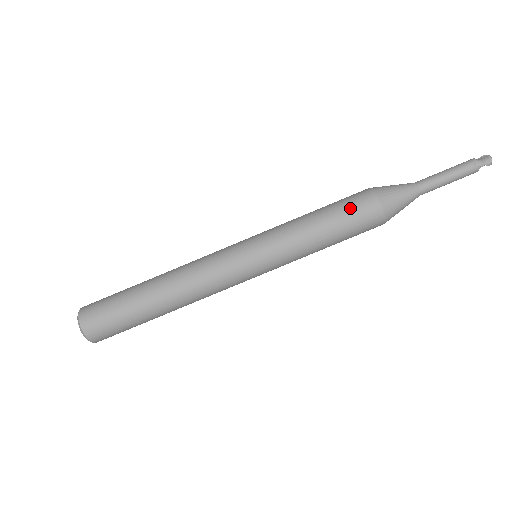
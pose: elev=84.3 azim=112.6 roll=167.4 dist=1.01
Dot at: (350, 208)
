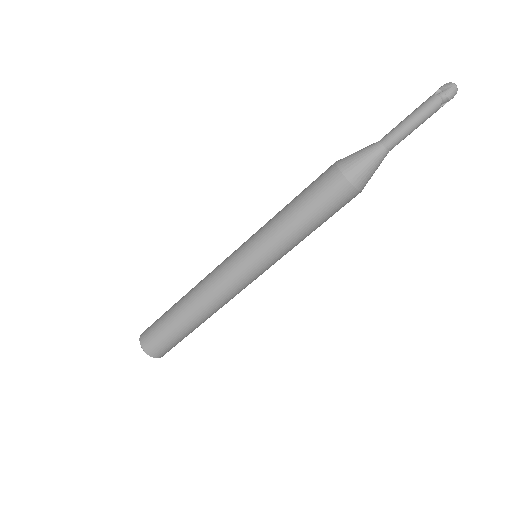
Dot at: (333, 207)
